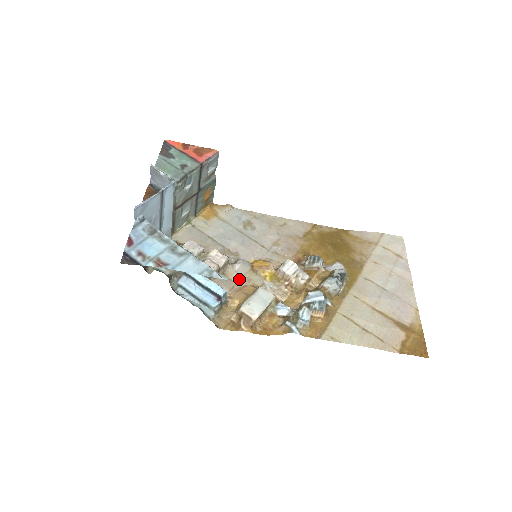
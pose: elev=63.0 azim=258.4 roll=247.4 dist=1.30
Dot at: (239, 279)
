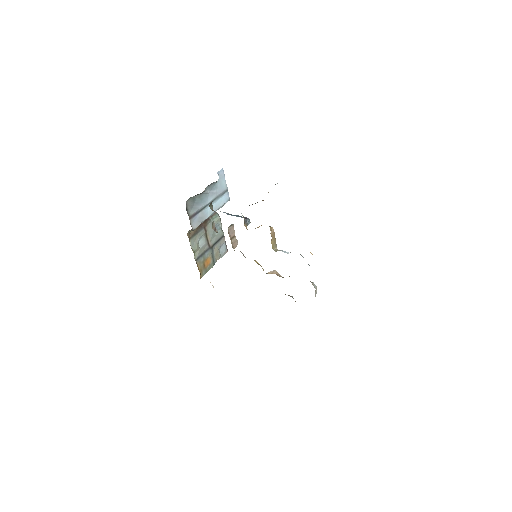
Dot at: occluded
